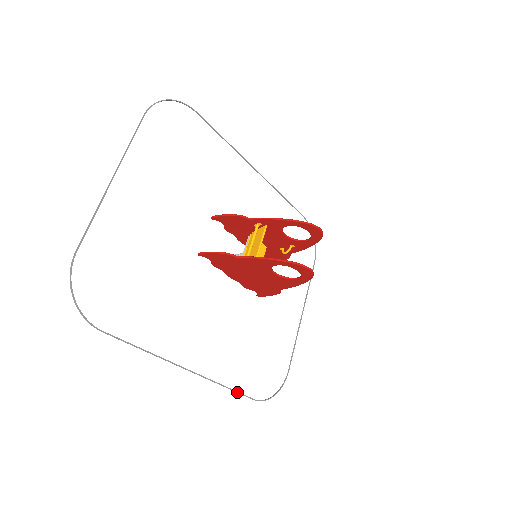
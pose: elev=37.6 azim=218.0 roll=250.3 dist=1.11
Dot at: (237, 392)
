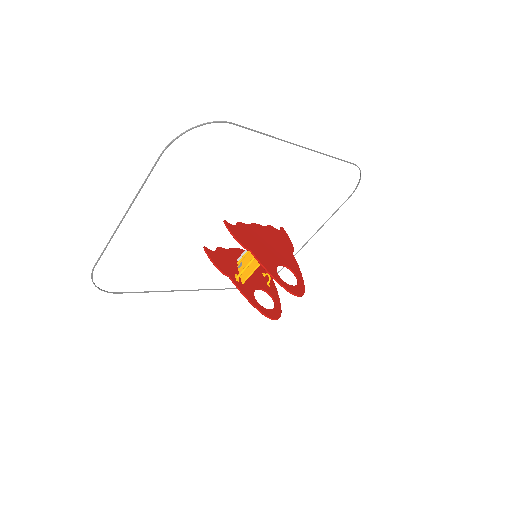
Dot at: occluded
